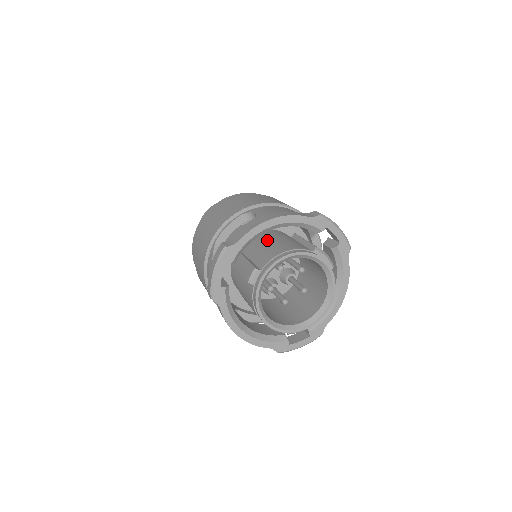
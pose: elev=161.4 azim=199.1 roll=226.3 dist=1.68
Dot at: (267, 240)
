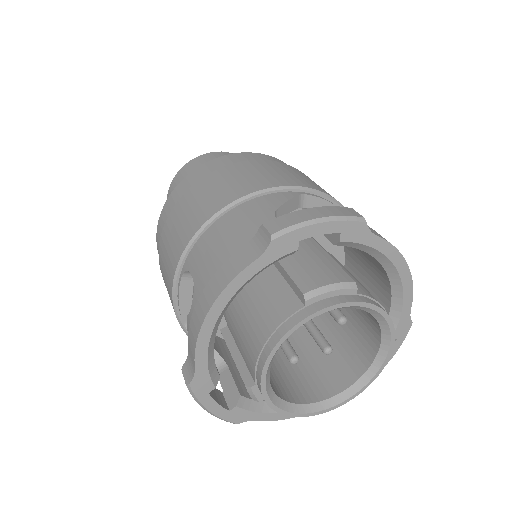
Dot at: (237, 301)
